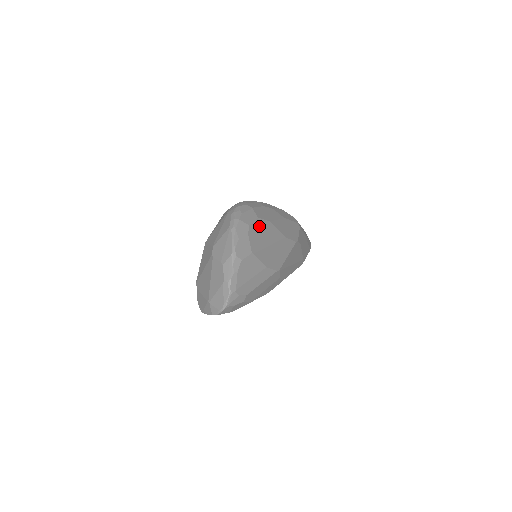
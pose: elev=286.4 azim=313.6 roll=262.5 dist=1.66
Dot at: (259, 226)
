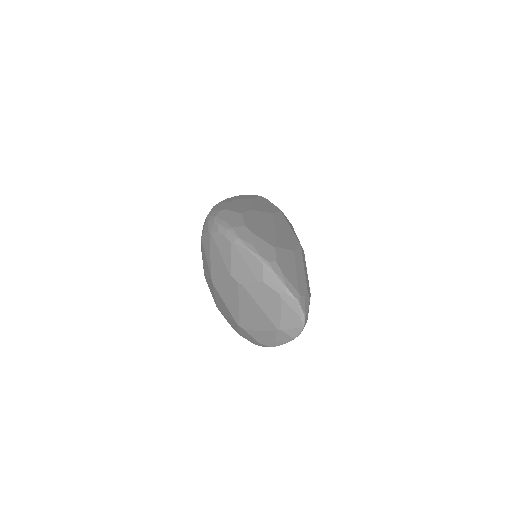
Dot at: (250, 220)
